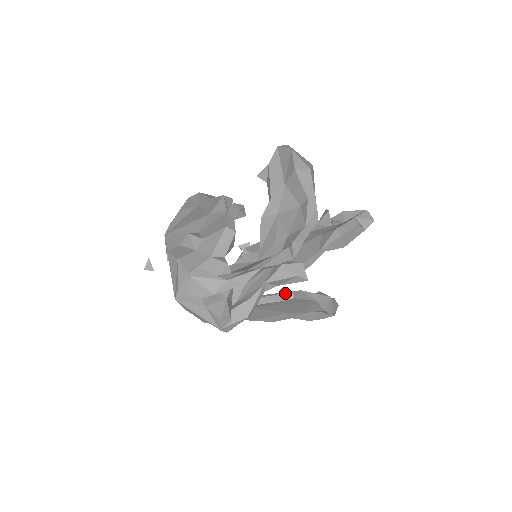
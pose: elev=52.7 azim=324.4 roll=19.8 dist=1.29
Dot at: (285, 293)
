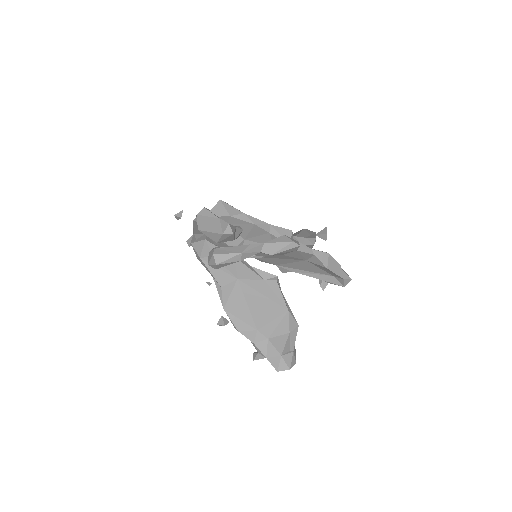
Dot at: (271, 274)
